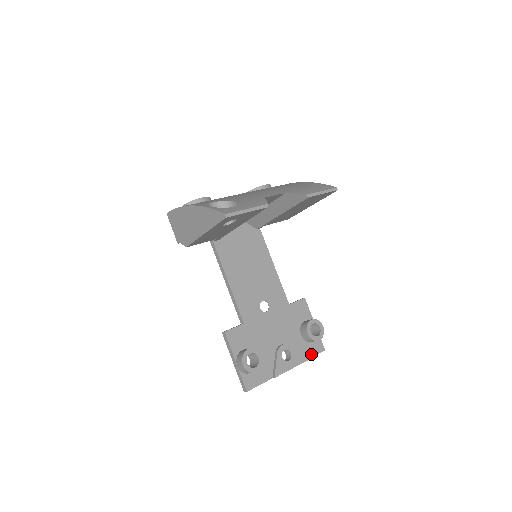
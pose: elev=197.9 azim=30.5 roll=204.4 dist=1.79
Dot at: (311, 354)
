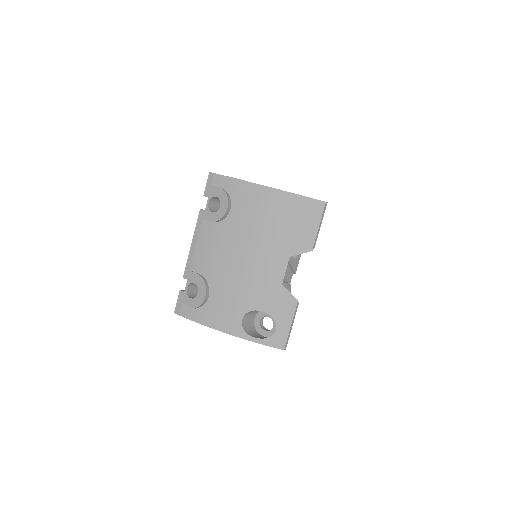
Dot at: occluded
